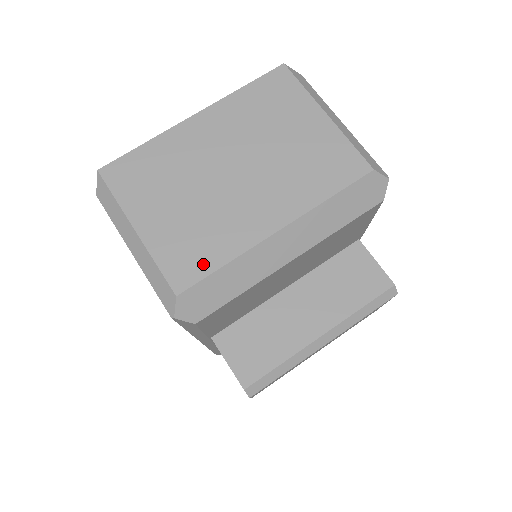
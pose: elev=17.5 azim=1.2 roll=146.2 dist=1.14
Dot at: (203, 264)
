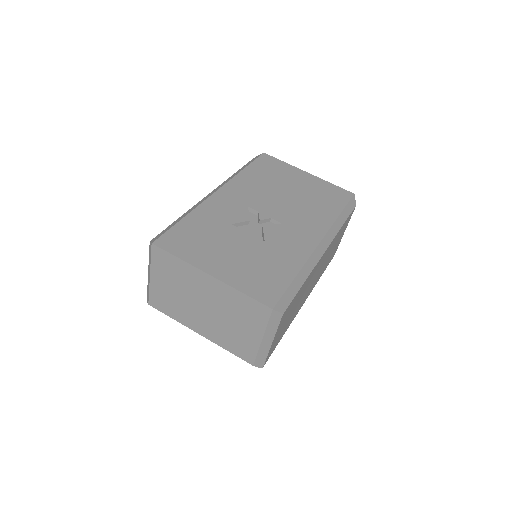
Dot at: (165, 310)
